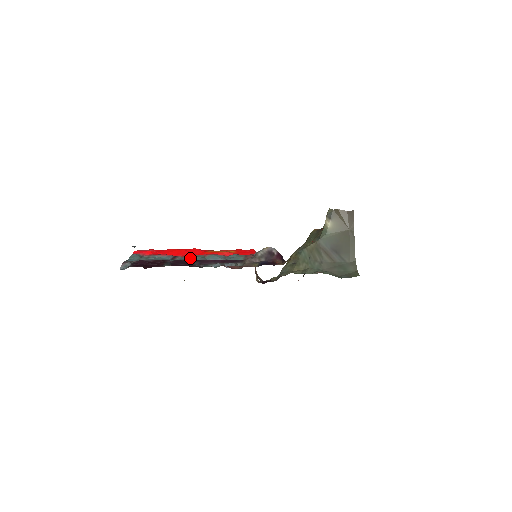
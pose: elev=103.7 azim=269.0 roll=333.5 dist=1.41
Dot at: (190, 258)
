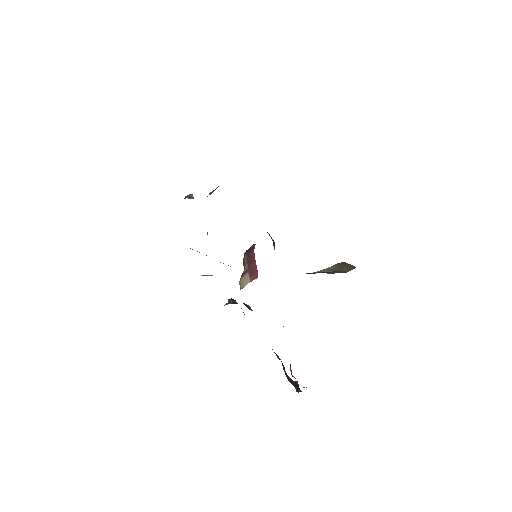
Dot at: occluded
